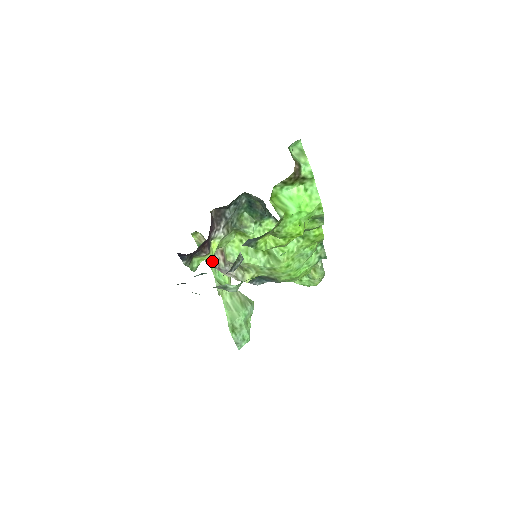
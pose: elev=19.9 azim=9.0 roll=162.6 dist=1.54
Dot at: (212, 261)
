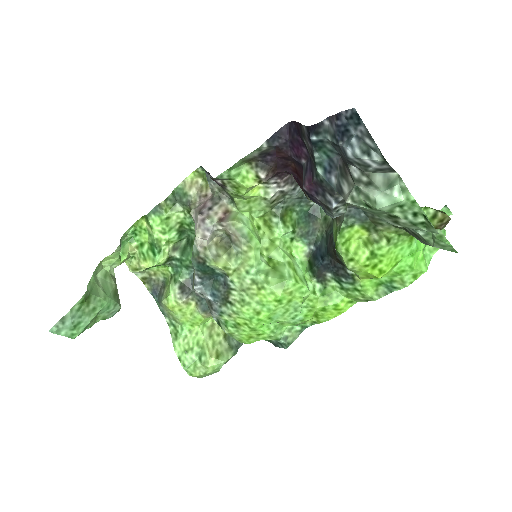
Dot at: (201, 206)
